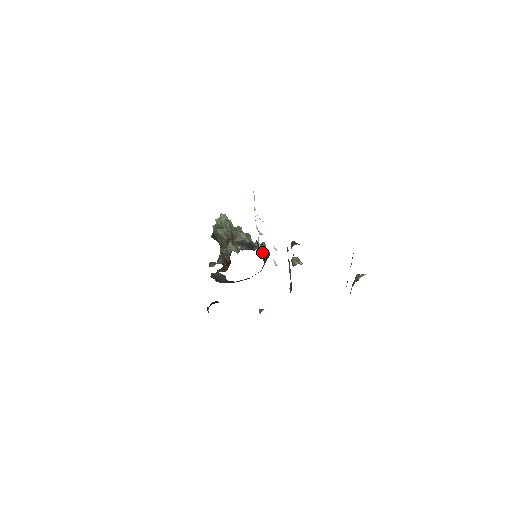
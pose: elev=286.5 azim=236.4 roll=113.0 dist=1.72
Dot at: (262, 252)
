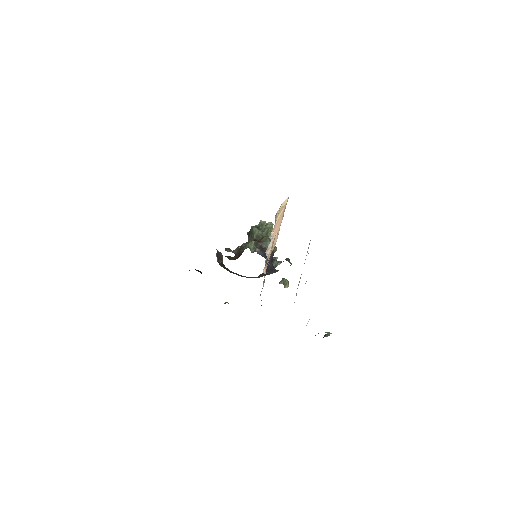
Dot at: (270, 264)
